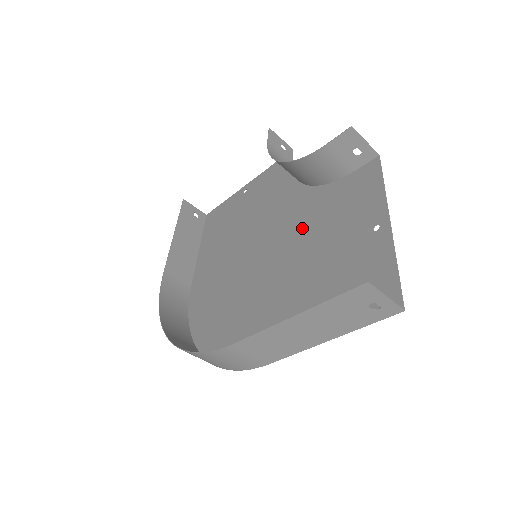
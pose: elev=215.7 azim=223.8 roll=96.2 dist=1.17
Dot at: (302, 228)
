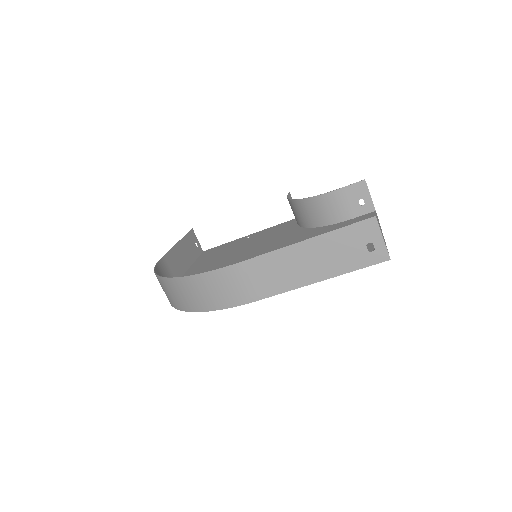
Dot at: occluded
